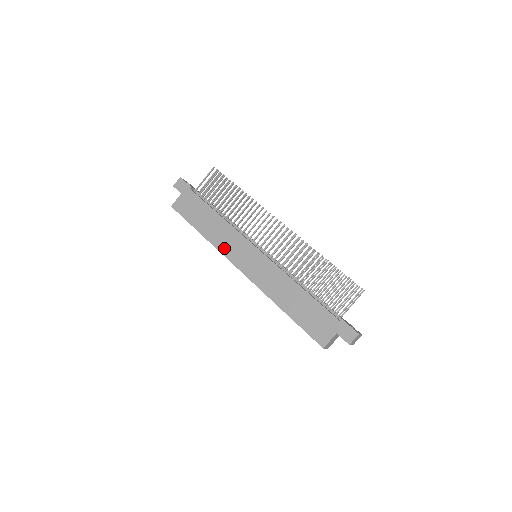
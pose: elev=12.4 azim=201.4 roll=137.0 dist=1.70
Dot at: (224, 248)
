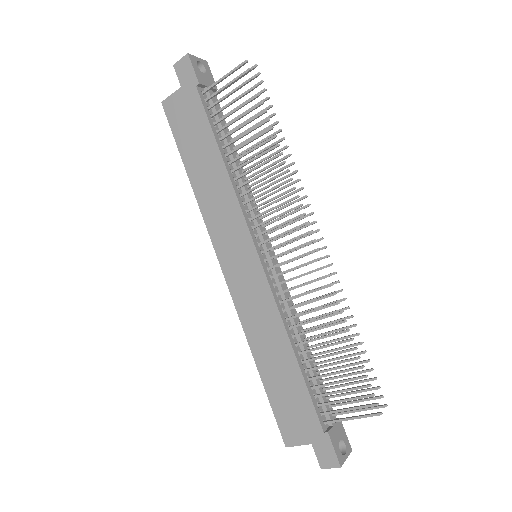
Dot at: (212, 222)
